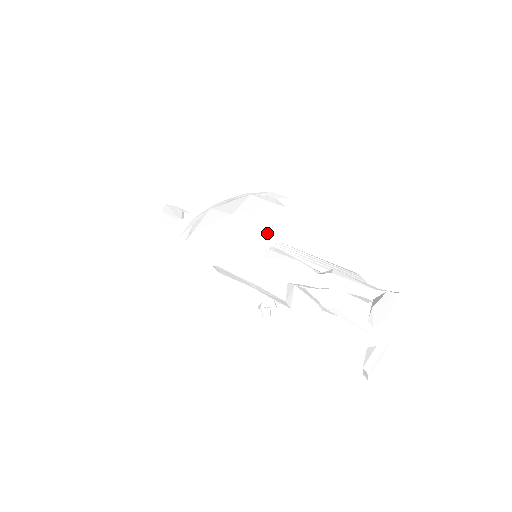
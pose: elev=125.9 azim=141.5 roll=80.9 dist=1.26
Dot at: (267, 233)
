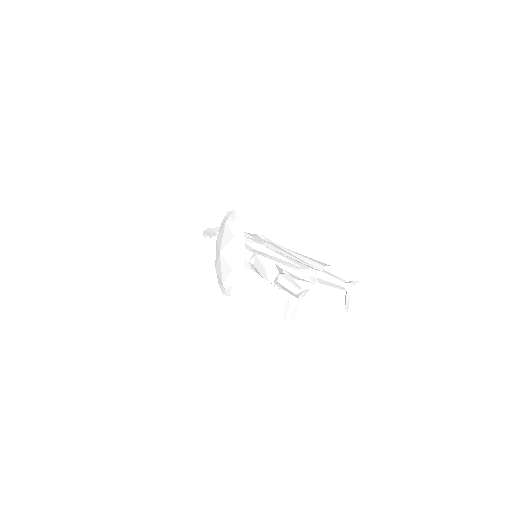
Dot at: (235, 268)
